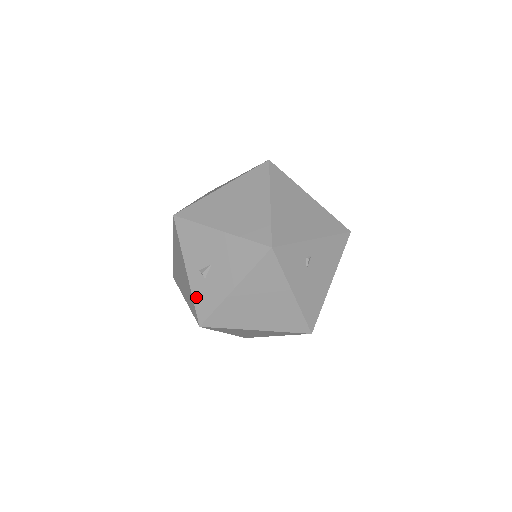
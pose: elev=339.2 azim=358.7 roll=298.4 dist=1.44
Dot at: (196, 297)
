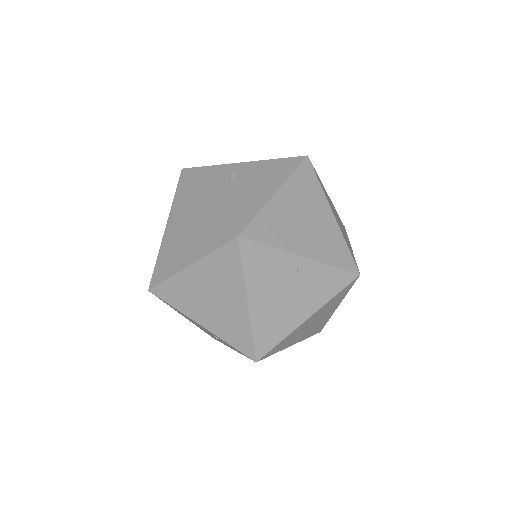
Dot at: occluded
